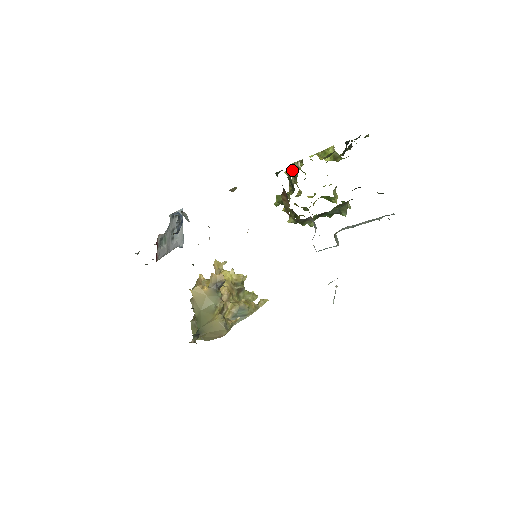
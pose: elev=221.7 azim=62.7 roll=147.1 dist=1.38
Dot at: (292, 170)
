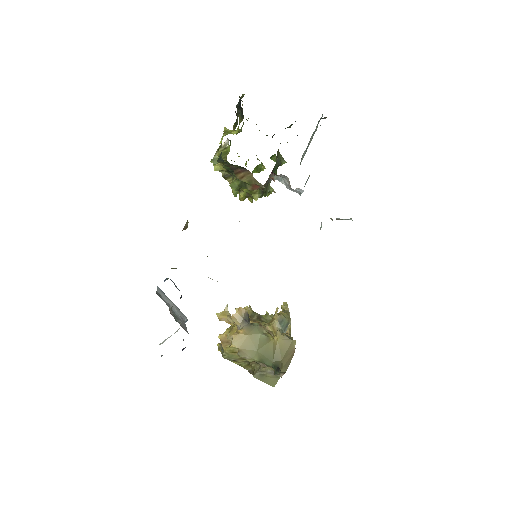
Dot at: (223, 154)
